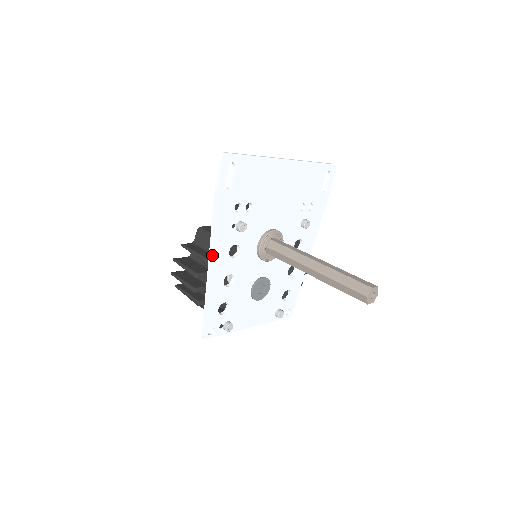
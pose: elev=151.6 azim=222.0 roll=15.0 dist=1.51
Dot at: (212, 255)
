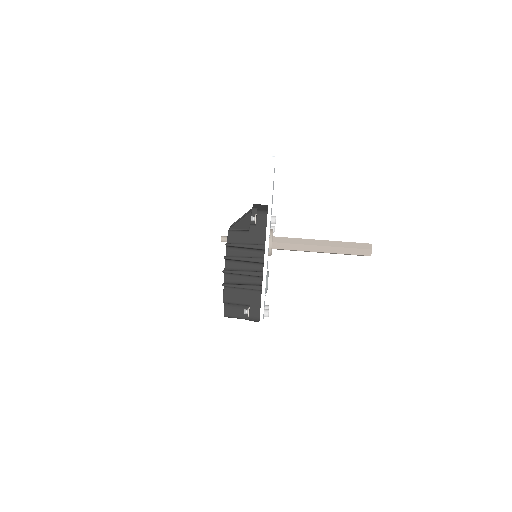
Dot at: occluded
